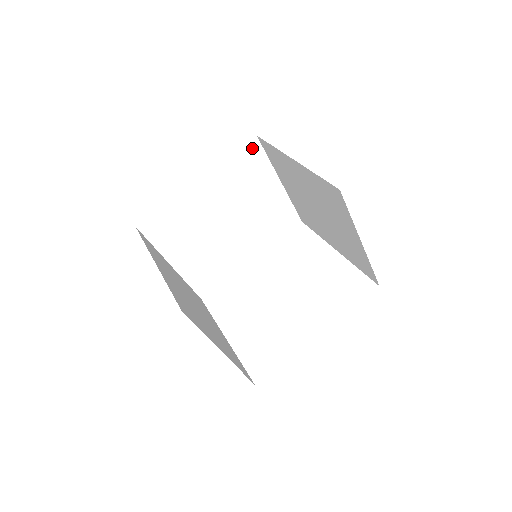
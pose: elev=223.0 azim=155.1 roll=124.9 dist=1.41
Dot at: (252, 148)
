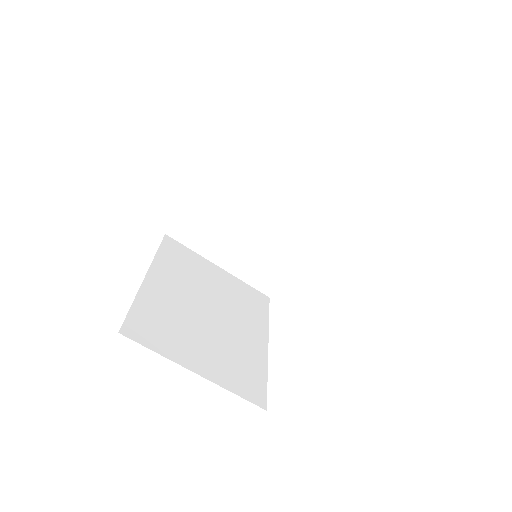
Dot at: (170, 244)
